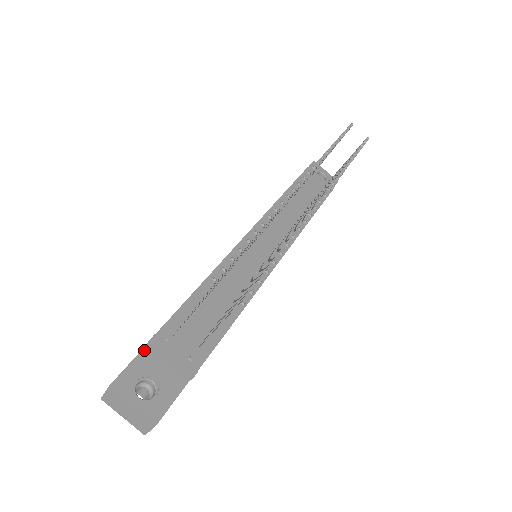
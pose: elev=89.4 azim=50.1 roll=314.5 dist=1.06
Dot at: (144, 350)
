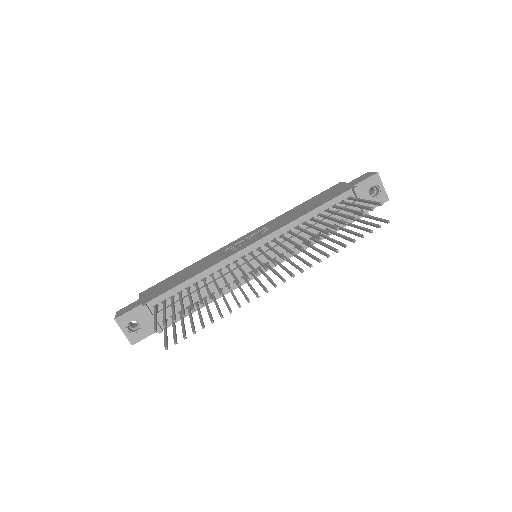
Dot at: (141, 306)
